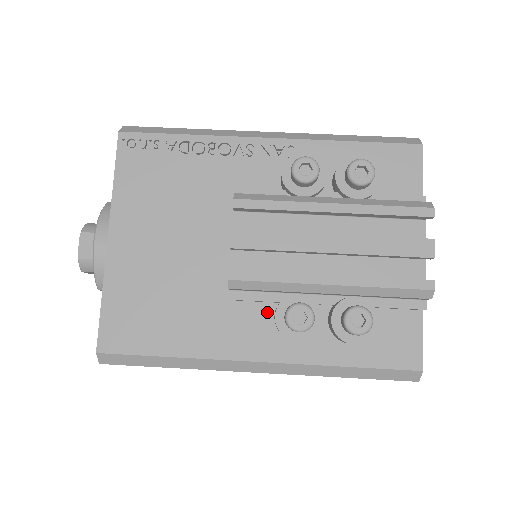
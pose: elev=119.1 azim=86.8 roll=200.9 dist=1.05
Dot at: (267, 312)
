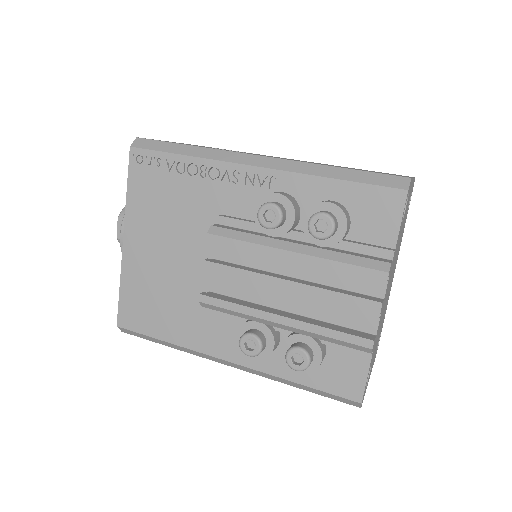
Dot at: (238, 325)
